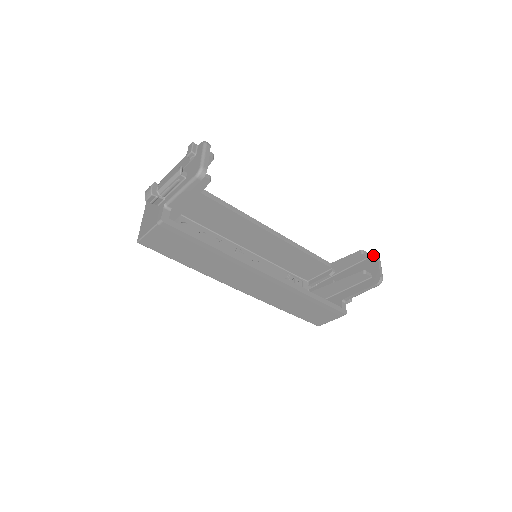
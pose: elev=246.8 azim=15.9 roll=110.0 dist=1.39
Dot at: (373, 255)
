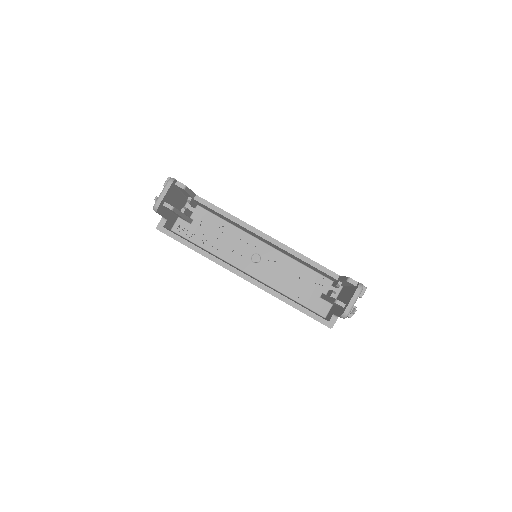
Dot at: (357, 286)
